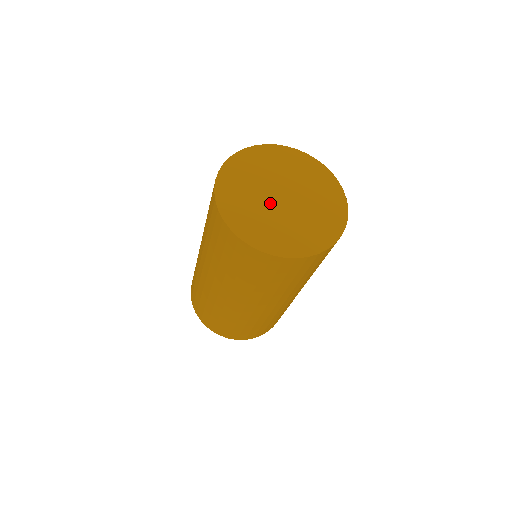
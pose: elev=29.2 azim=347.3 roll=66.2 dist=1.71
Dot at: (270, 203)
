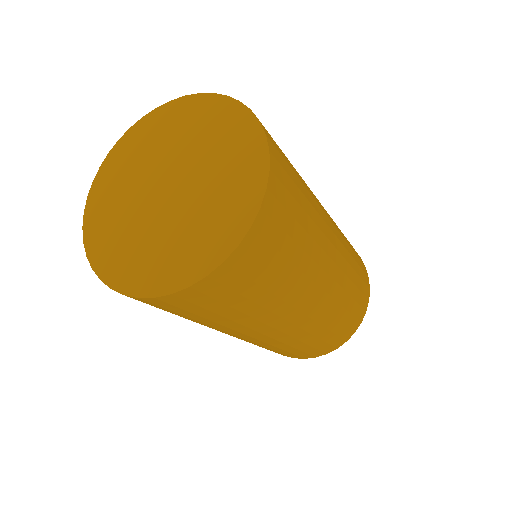
Dot at: (152, 211)
